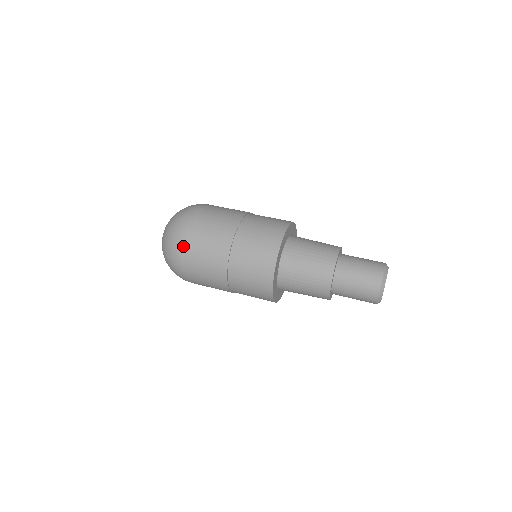
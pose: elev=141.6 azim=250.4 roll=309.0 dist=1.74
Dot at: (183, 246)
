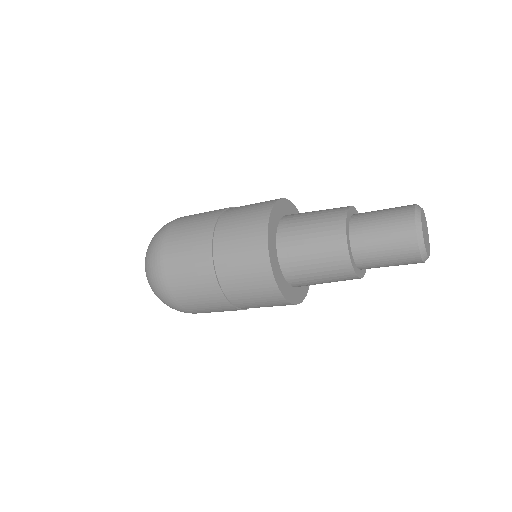
Dot at: (161, 261)
